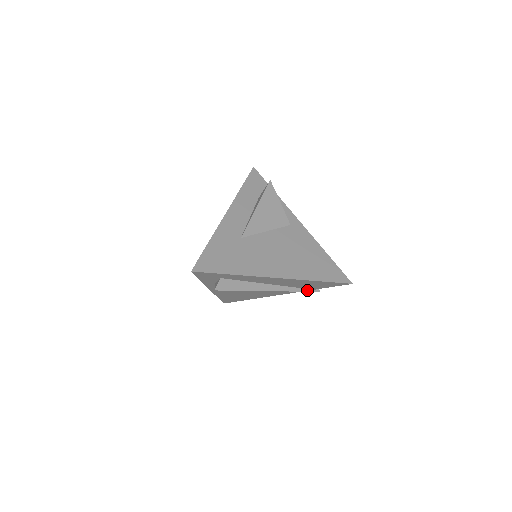
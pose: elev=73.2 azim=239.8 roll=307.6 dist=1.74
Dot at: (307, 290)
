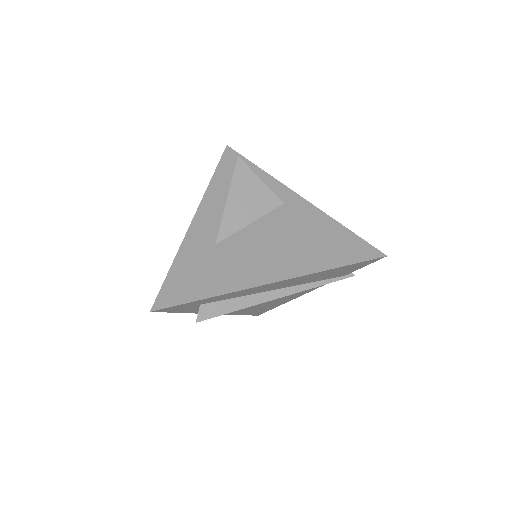
Dot at: (334, 280)
